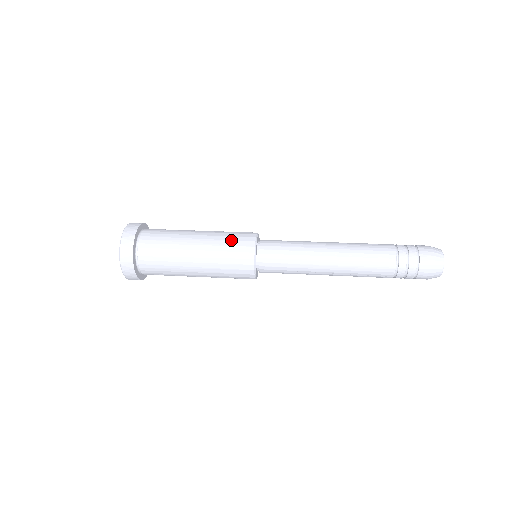
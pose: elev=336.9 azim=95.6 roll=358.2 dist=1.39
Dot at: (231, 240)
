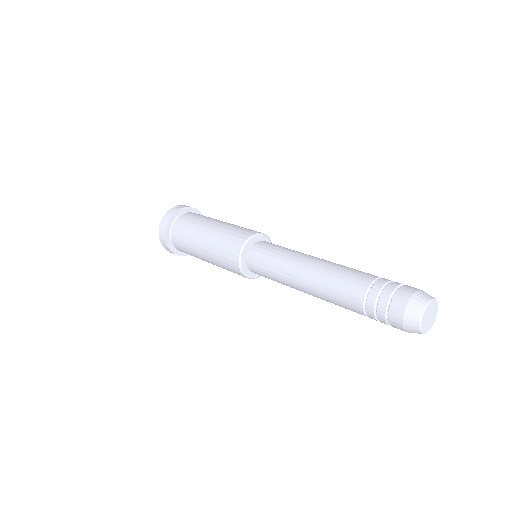
Dot at: (243, 228)
